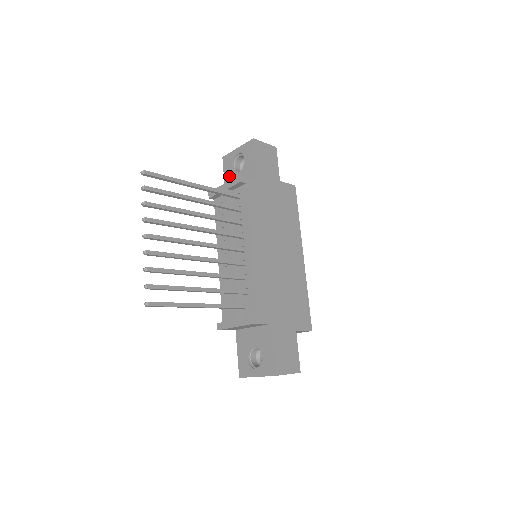
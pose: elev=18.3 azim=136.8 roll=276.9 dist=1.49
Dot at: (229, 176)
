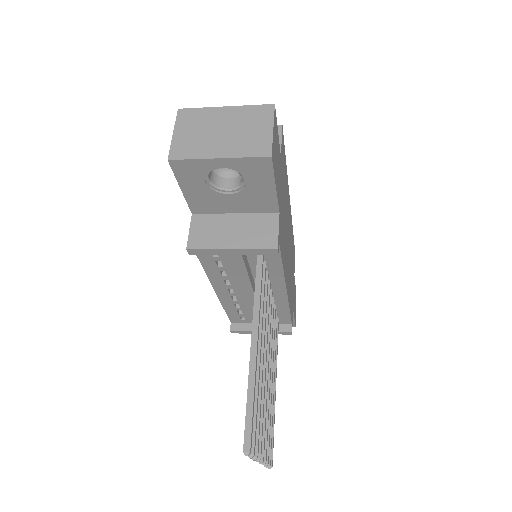
Dot at: (198, 193)
